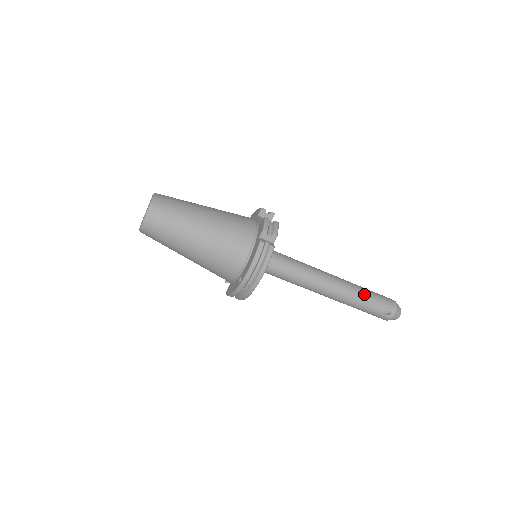
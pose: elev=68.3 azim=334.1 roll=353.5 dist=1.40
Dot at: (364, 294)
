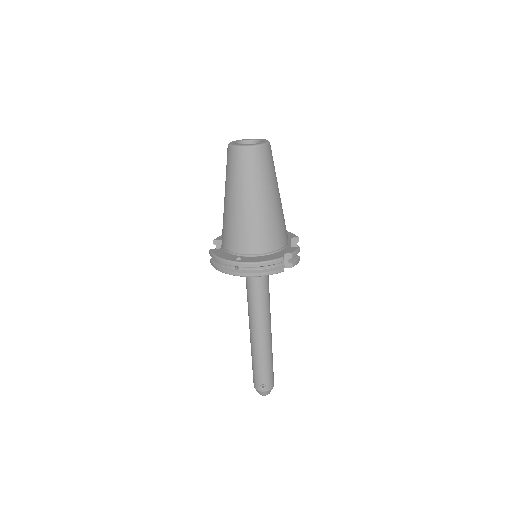
Dot at: (270, 359)
